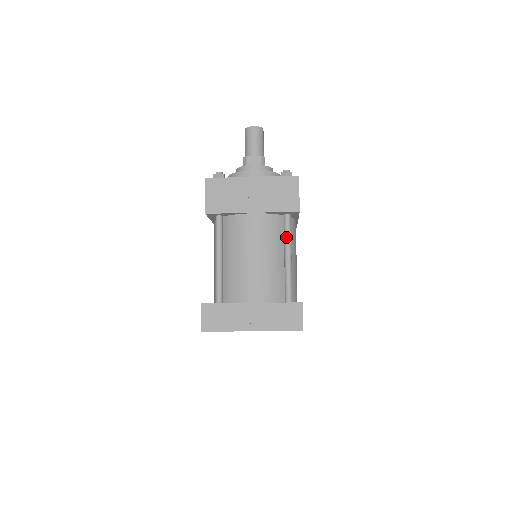
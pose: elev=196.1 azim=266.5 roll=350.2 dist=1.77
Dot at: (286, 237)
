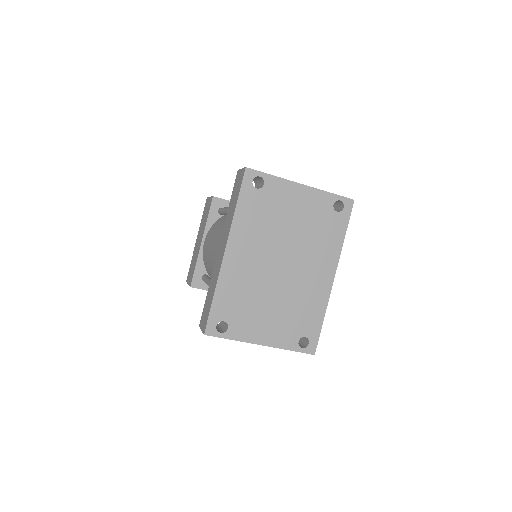
Dot at: occluded
